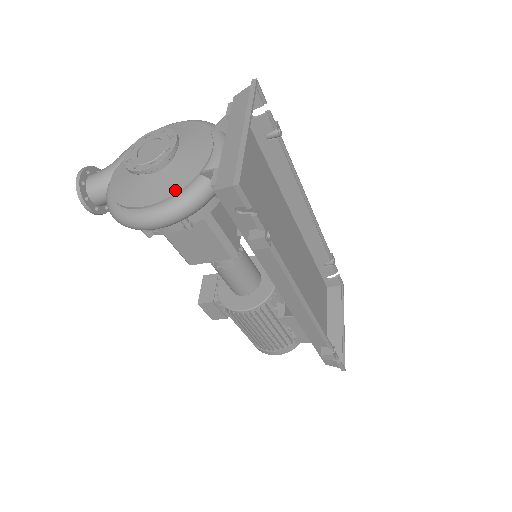
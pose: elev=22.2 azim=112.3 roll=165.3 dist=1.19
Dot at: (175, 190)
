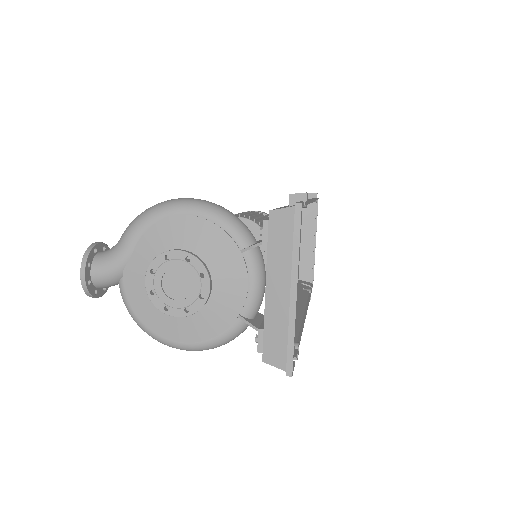
Dot at: (214, 333)
